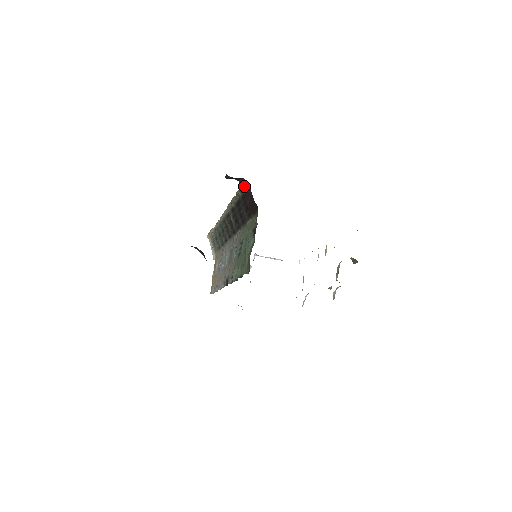
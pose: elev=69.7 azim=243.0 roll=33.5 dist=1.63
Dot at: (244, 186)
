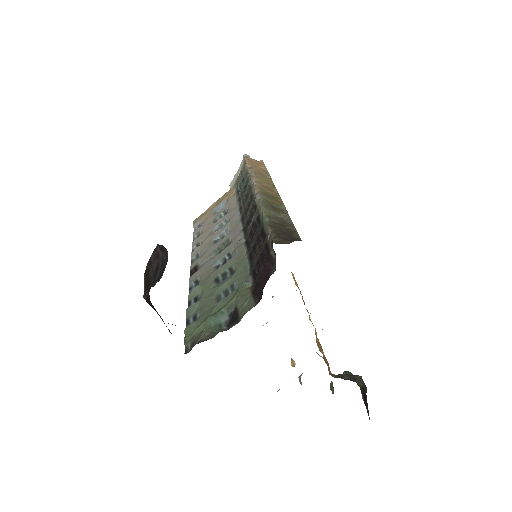
Dot at: (272, 254)
